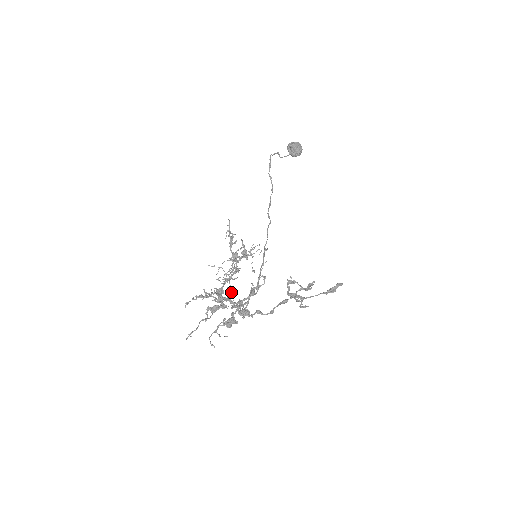
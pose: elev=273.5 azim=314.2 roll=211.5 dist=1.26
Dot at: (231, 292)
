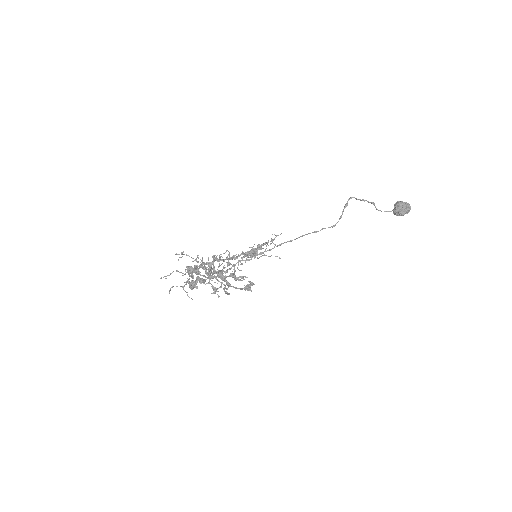
Dot at: occluded
